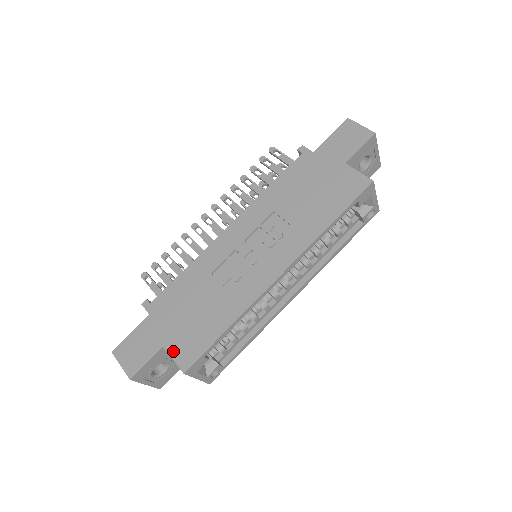
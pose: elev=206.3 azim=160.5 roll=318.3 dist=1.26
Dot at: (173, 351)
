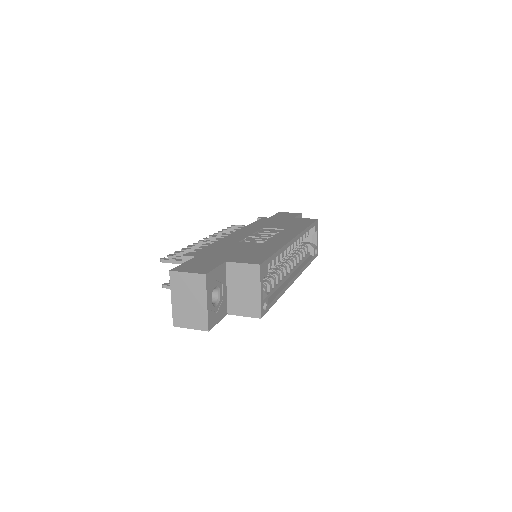
Dot at: (238, 261)
